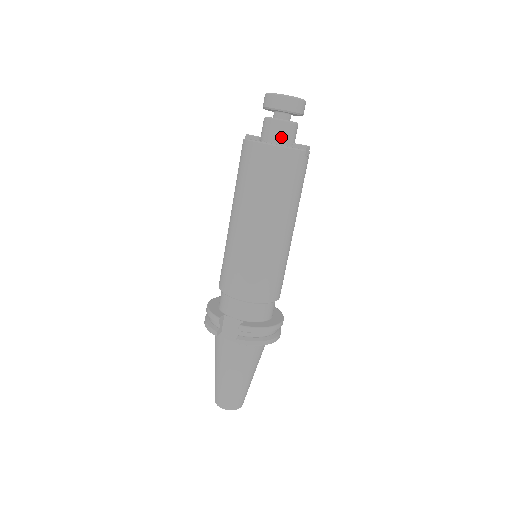
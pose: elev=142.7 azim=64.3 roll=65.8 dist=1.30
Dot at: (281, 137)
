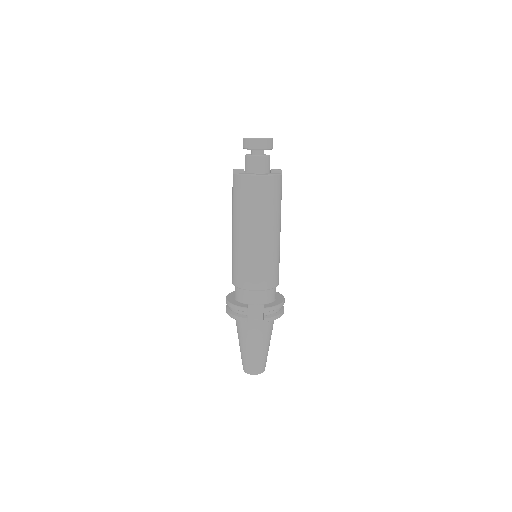
Dot at: (264, 168)
